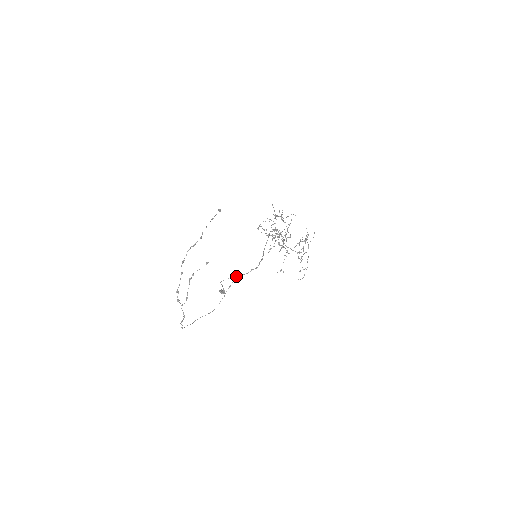
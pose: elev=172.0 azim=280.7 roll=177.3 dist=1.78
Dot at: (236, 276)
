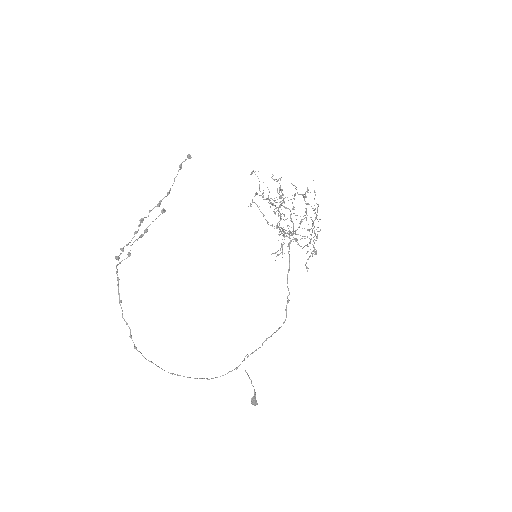
Dot at: occluded
